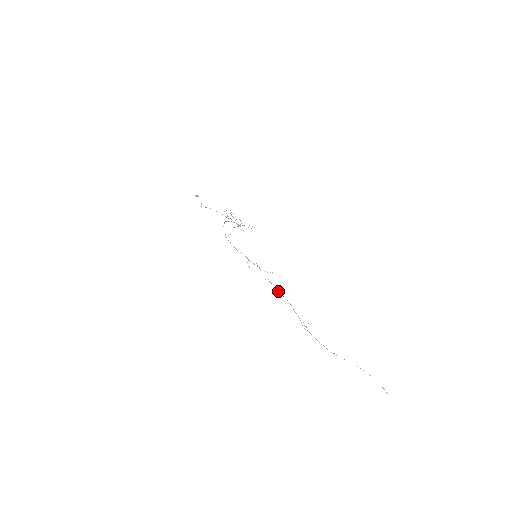
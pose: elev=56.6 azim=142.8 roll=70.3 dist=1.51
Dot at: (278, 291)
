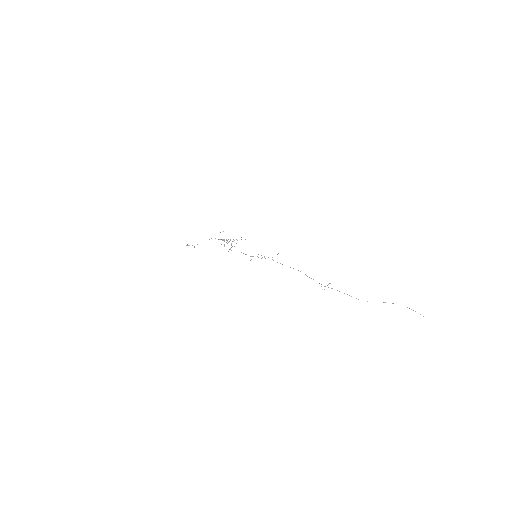
Dot at: occluded
